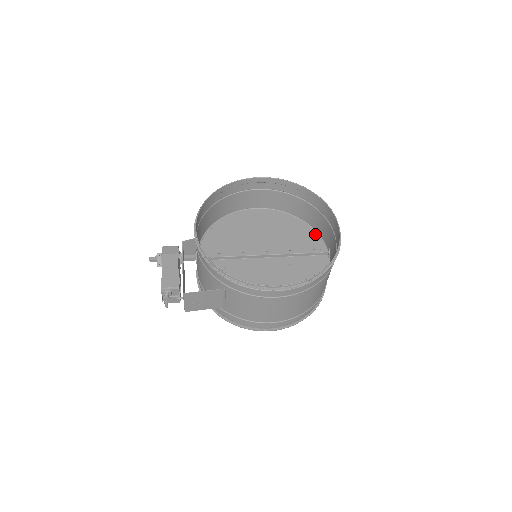
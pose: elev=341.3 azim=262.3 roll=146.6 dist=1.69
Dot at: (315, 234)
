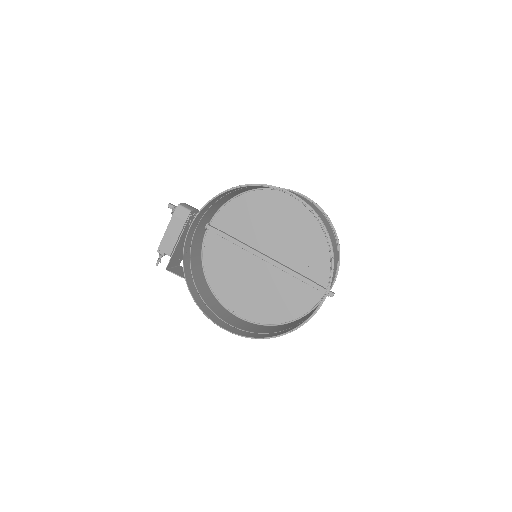
Dot at: occluded
